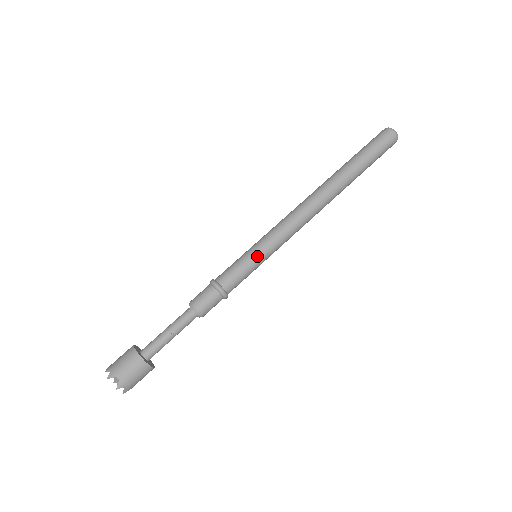
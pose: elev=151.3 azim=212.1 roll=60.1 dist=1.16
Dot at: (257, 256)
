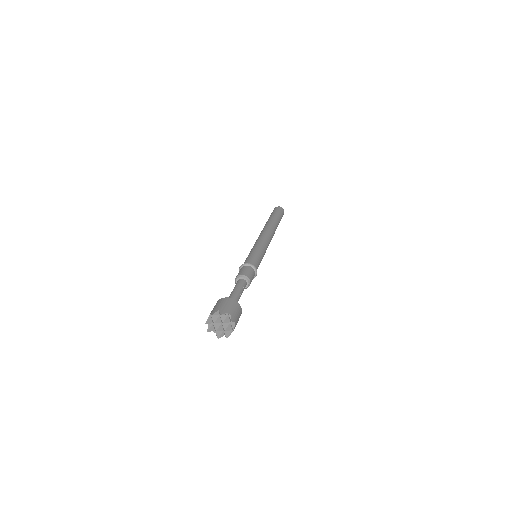
Dot at: (261, 252)
